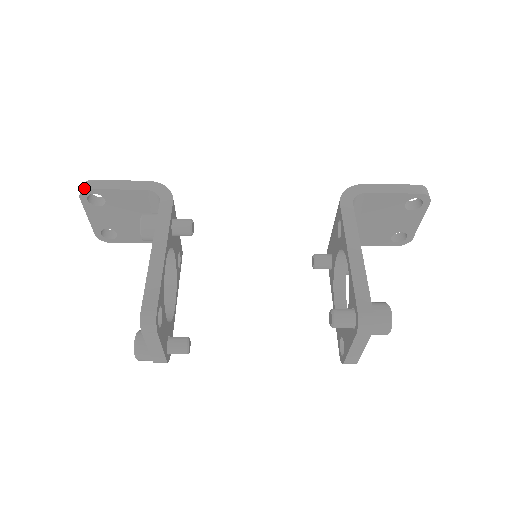
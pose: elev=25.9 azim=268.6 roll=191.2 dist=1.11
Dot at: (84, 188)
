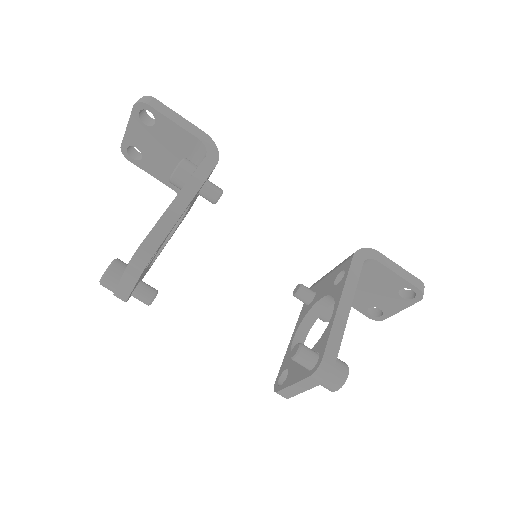
Dot at: (144, 100)
